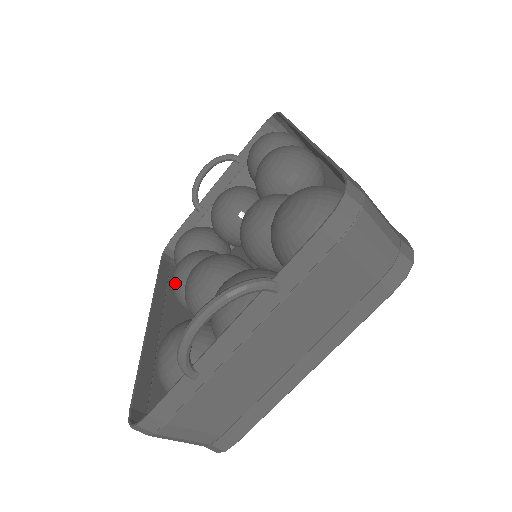
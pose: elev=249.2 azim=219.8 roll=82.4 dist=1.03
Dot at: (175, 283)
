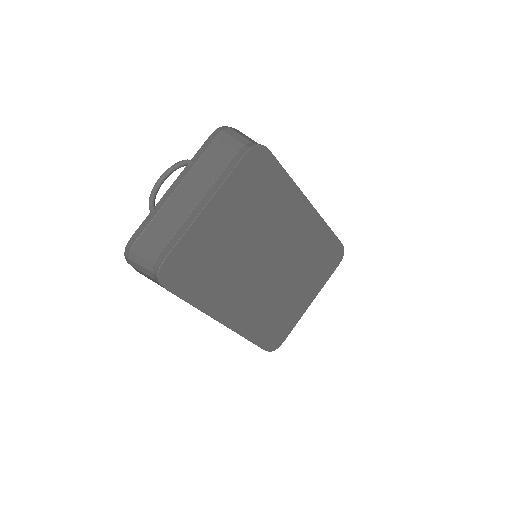
Dot at: occluded
